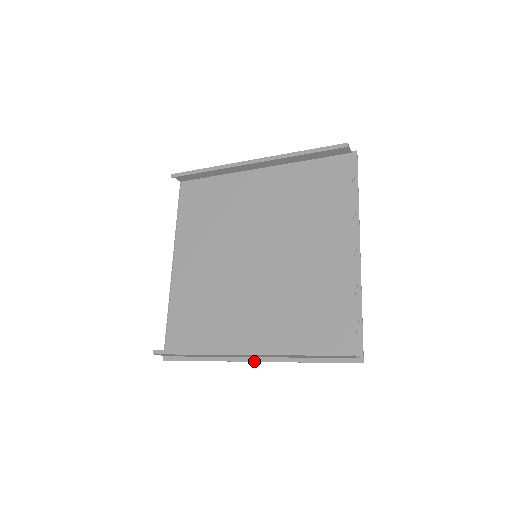
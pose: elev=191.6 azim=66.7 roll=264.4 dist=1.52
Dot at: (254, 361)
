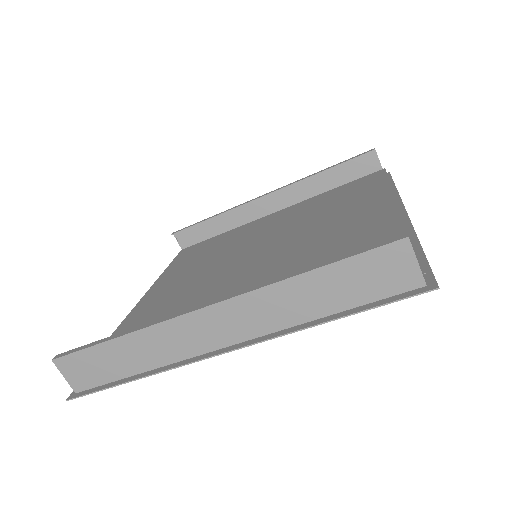
Dot at: (225, 351)
